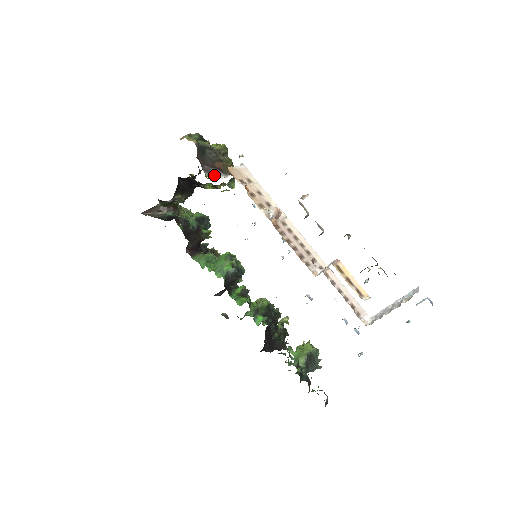
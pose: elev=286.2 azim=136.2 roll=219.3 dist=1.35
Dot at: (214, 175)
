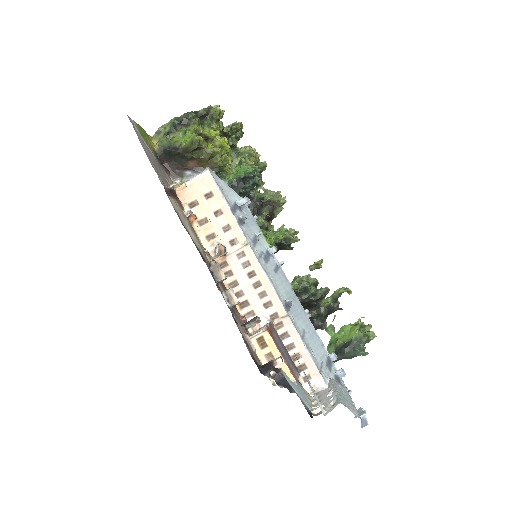
Dot at: (188, 179)
